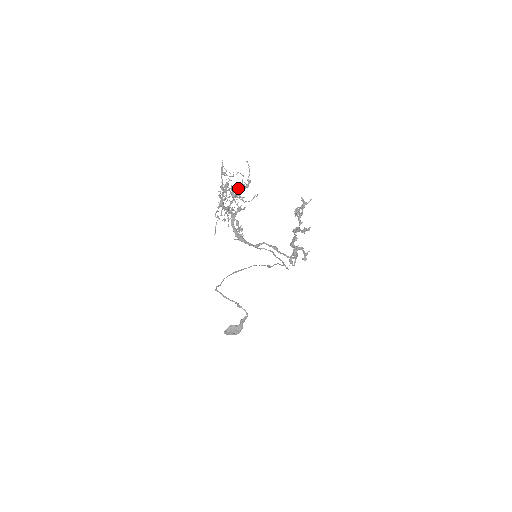
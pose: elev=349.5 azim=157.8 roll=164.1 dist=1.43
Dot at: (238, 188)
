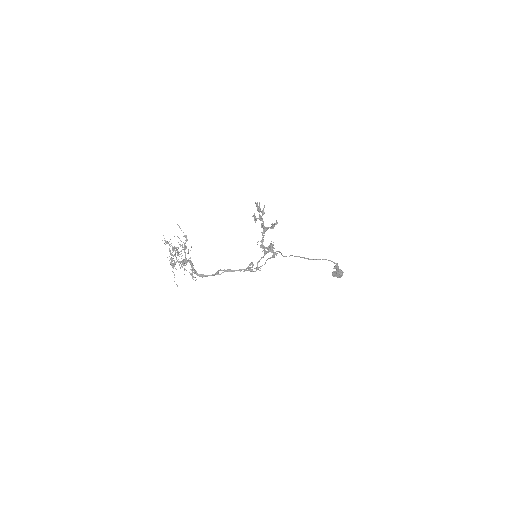
Dot at: (185, 242)
